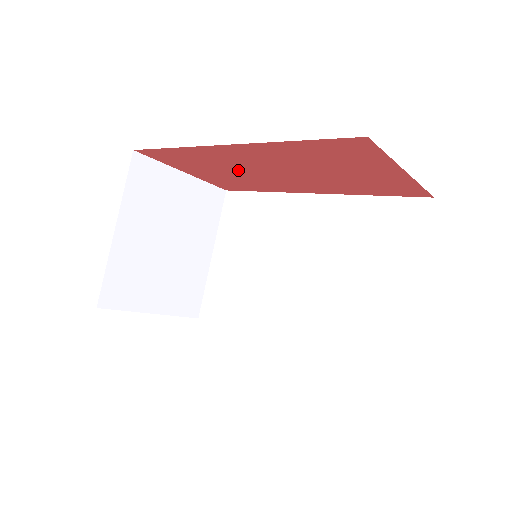
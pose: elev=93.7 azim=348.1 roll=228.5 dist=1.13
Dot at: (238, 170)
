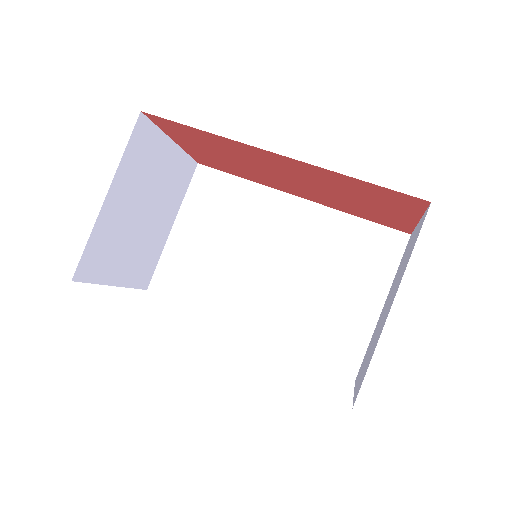
Dot at: (247, 163)
